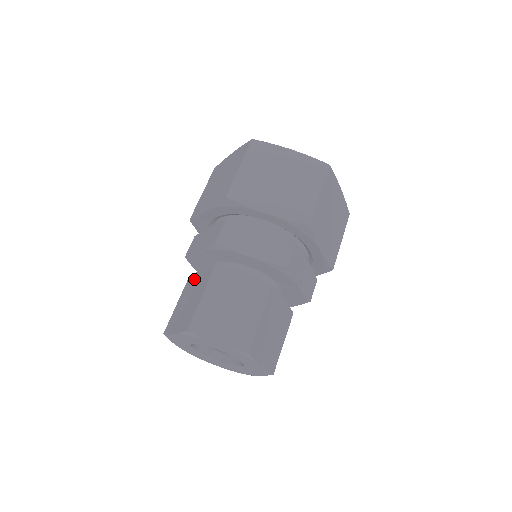
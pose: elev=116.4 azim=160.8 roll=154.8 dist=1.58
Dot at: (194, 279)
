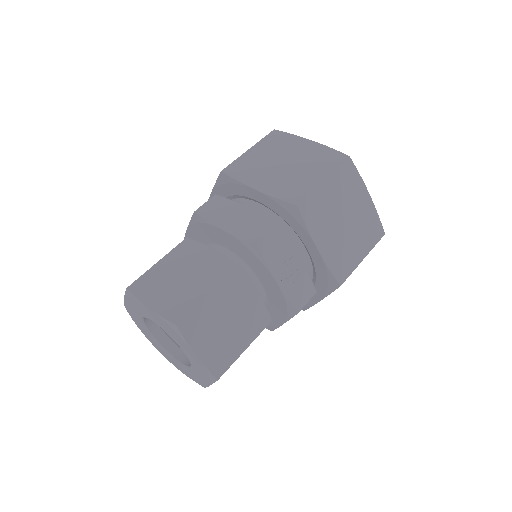
Dot at: occluded
